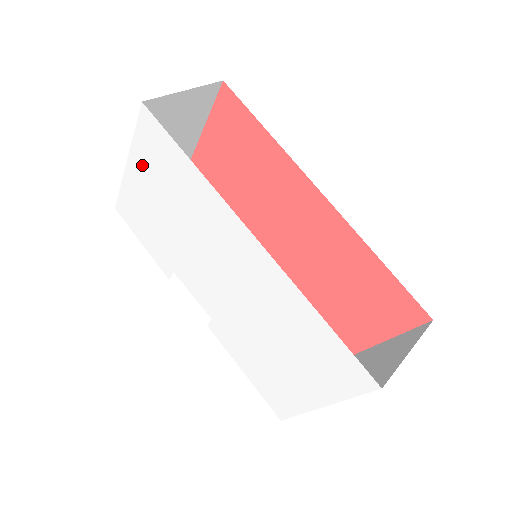
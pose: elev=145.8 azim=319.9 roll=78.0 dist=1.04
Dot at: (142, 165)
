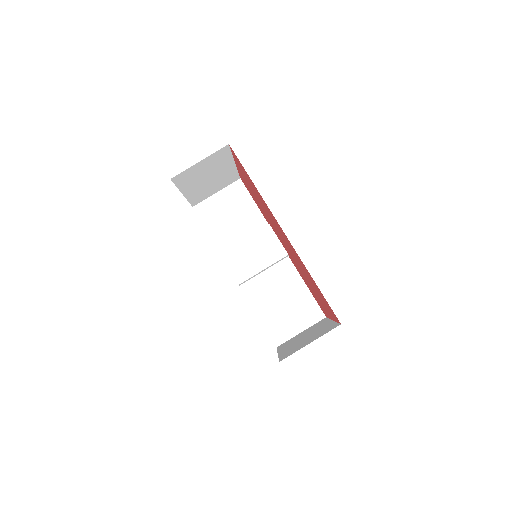
Dot at: occluded
